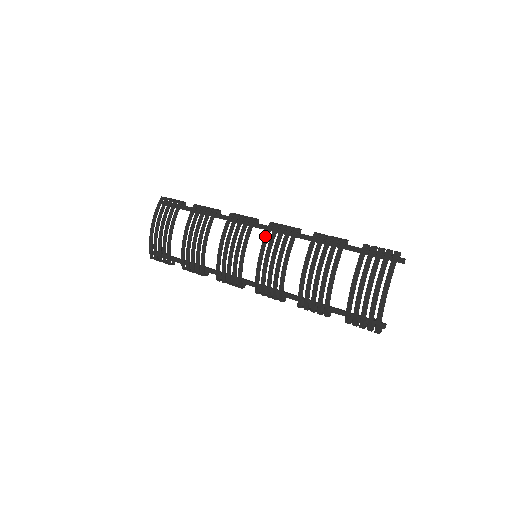
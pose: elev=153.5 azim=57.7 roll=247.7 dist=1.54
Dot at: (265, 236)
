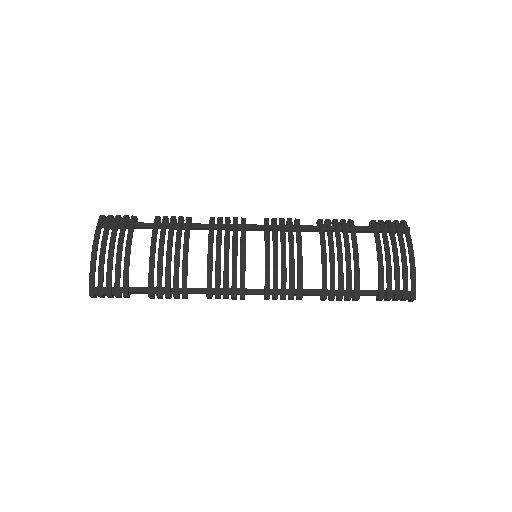
Dot at: (266, 230)
